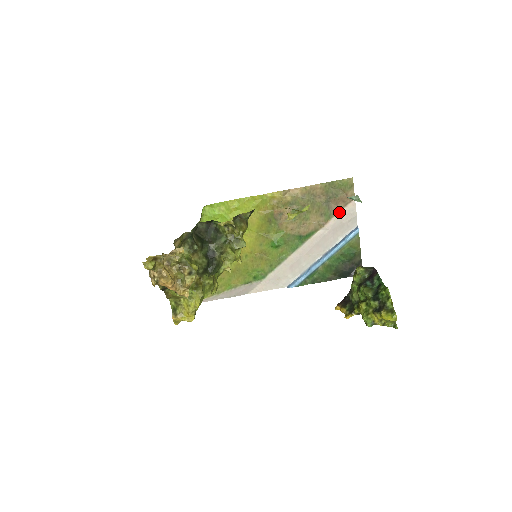
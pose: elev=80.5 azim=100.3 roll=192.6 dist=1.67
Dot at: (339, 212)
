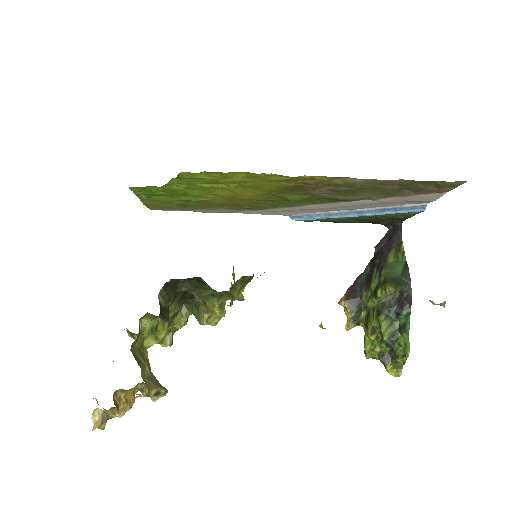
Dot at: (411, 195)
